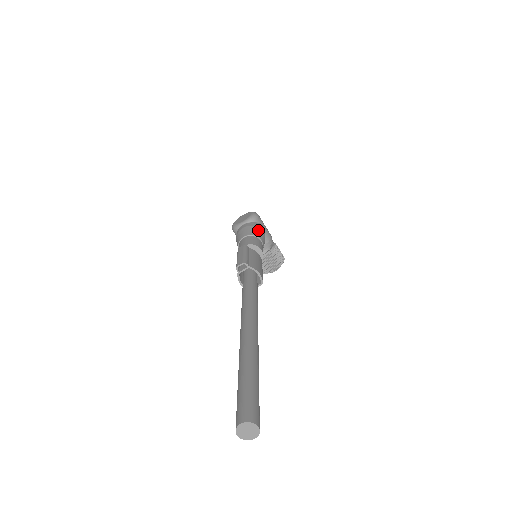
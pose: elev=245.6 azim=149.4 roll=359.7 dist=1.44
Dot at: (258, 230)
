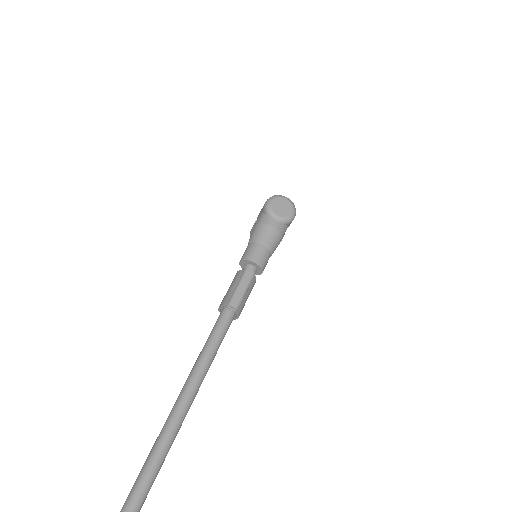
Dot at: (279, 241)
